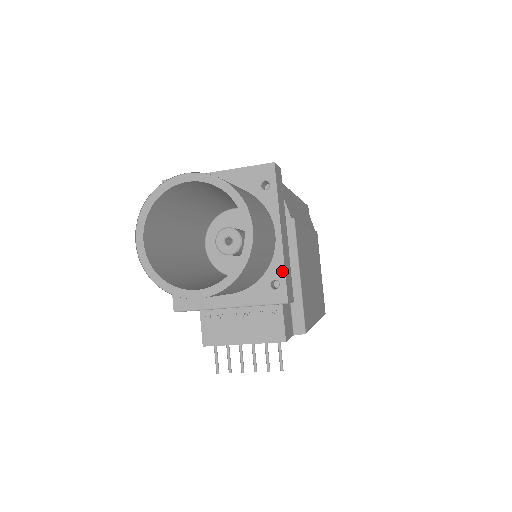
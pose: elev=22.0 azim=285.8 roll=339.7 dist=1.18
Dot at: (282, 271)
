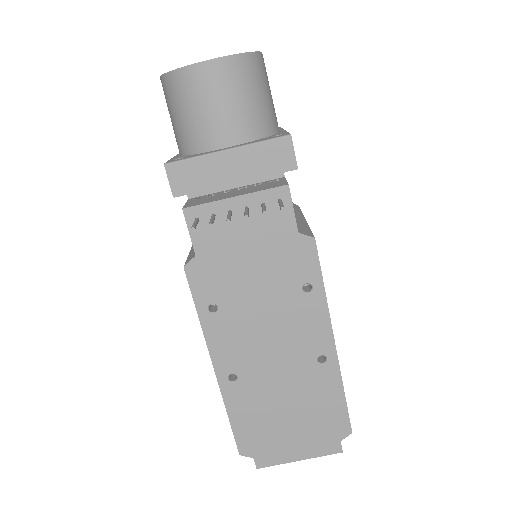
Dot at: occluded
